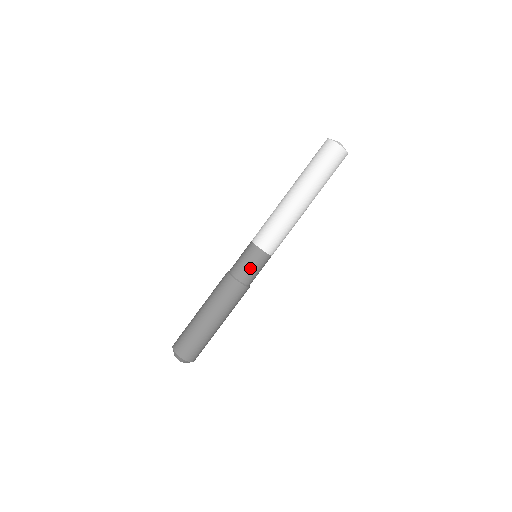
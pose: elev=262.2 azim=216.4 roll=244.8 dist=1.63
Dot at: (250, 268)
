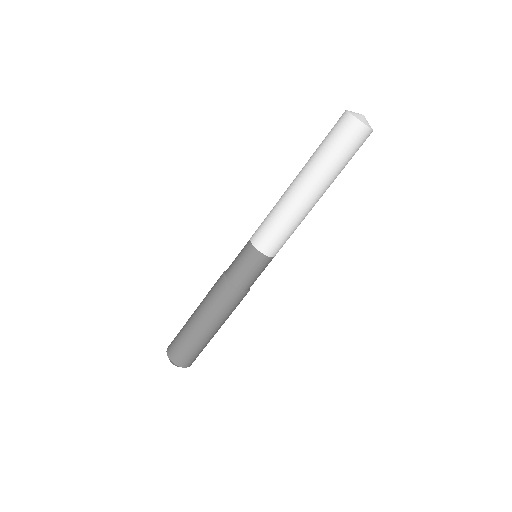
Dot at: (257, 276)
